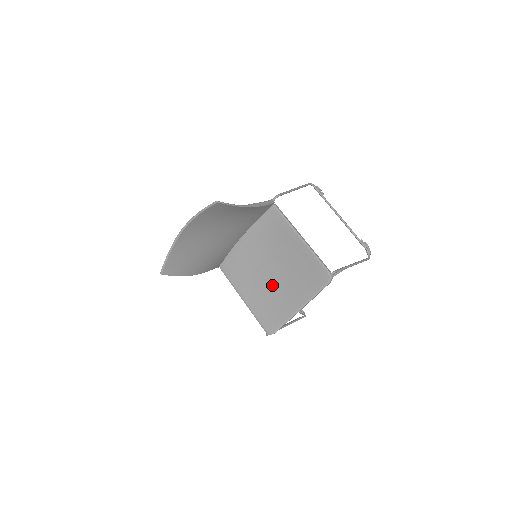
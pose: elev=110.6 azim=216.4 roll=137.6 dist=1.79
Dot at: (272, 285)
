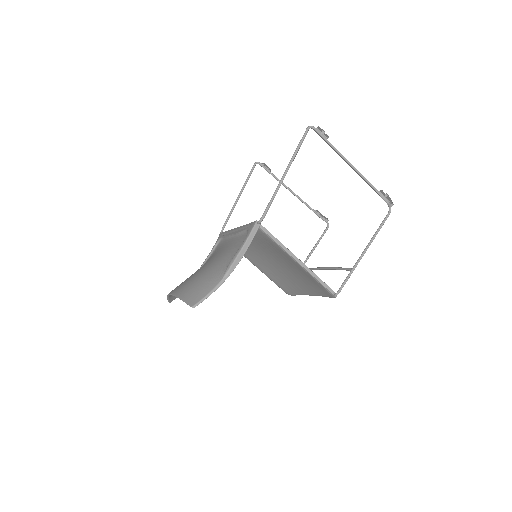
Dot at: (280, 271)
